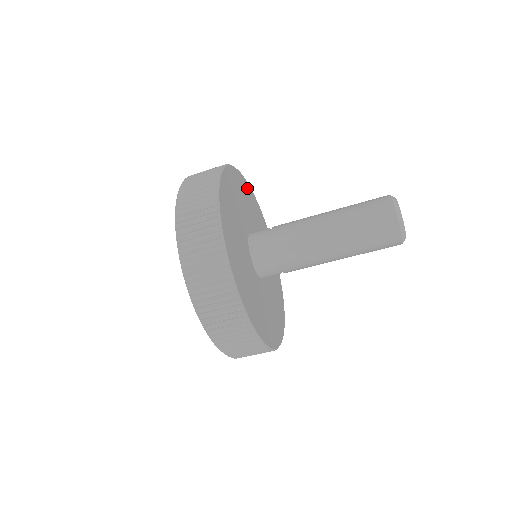
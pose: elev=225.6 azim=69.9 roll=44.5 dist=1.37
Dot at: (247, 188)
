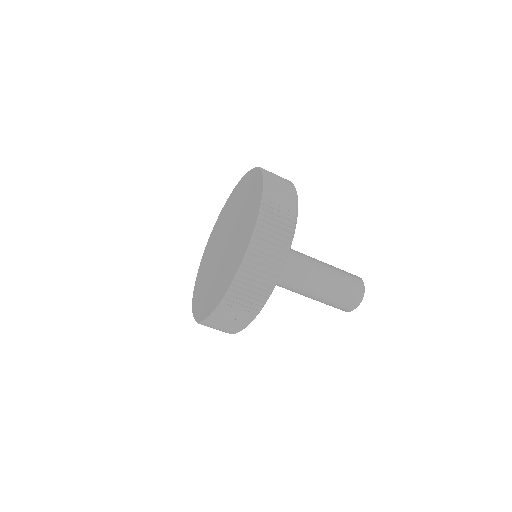
Dot at: occluded
